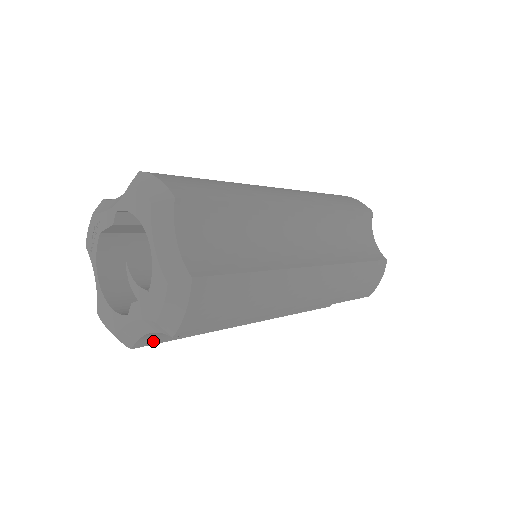
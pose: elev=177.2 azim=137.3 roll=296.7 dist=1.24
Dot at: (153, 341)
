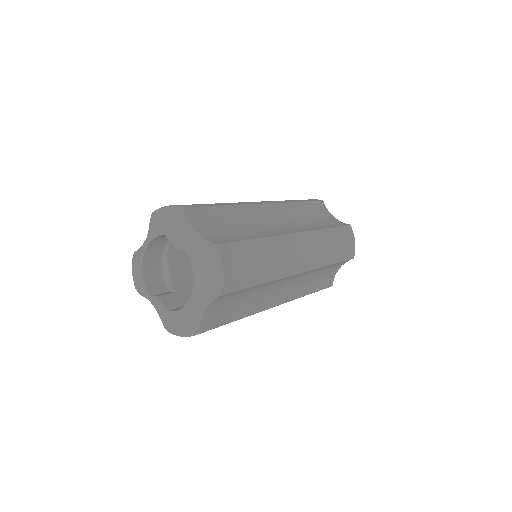
Dot at: occluded
